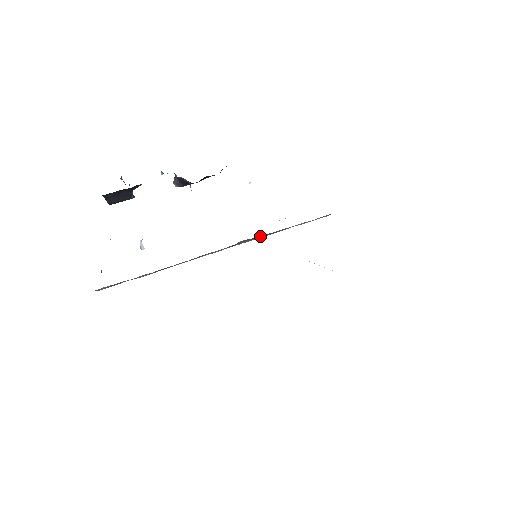
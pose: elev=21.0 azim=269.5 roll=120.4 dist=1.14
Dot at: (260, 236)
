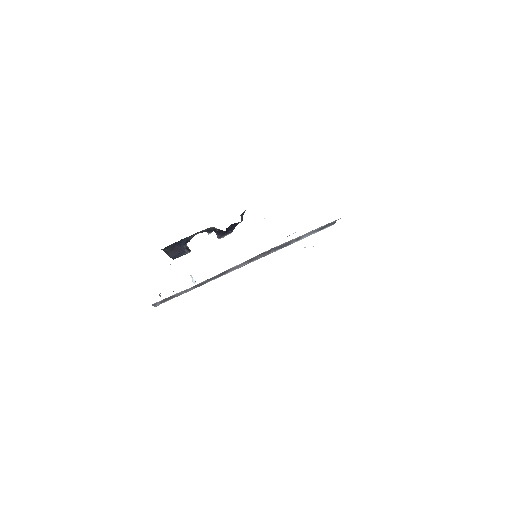
Dot at: (273, 250)
